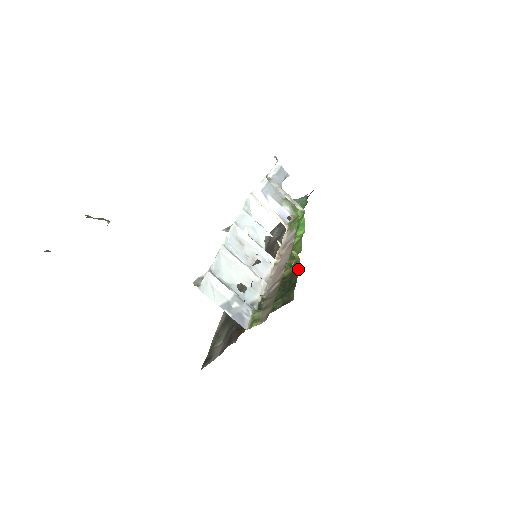
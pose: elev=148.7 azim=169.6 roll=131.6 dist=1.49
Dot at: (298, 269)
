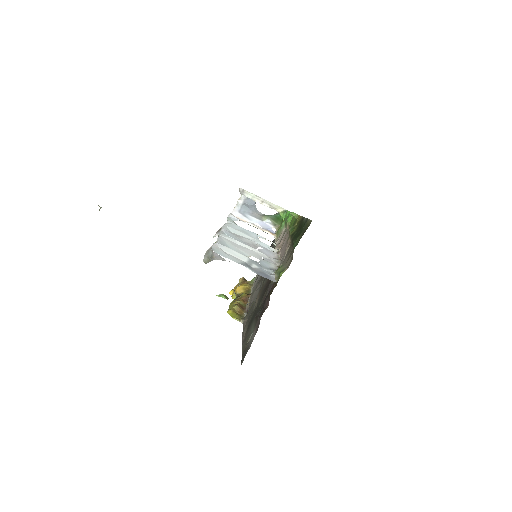
Dot at: (303, 217)
